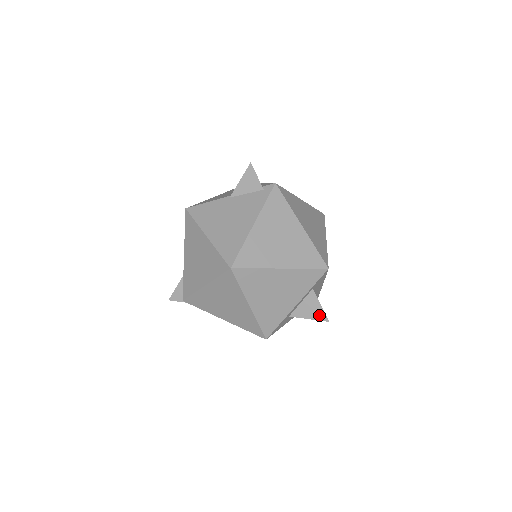
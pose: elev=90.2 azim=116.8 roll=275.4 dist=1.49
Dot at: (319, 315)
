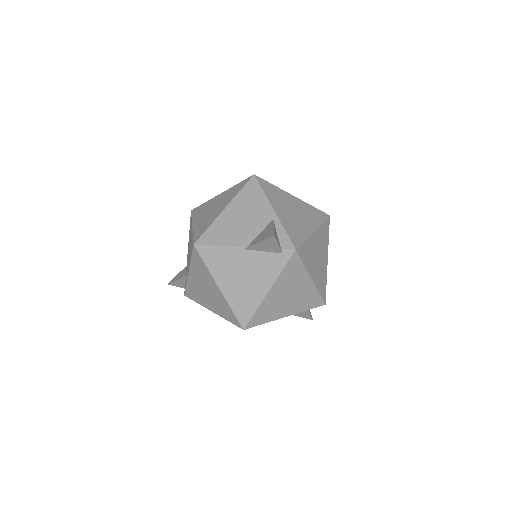
Dot at: (306, 316)
